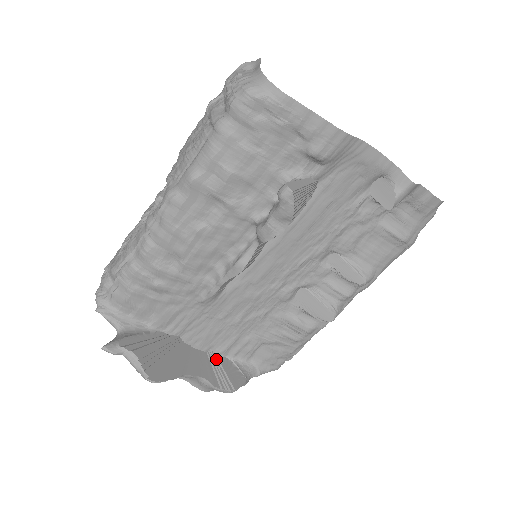
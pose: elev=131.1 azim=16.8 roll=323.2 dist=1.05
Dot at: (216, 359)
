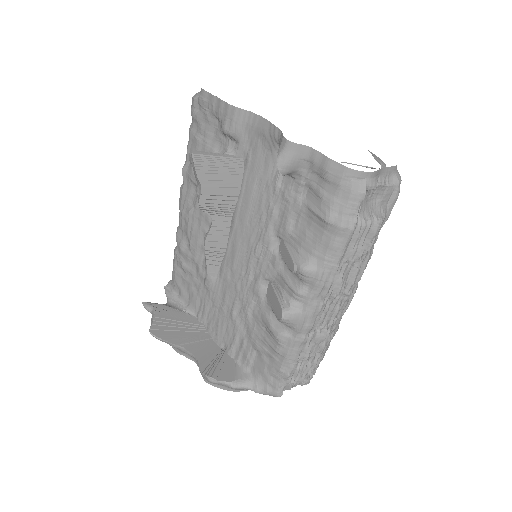
Dot at: (222, 354)
